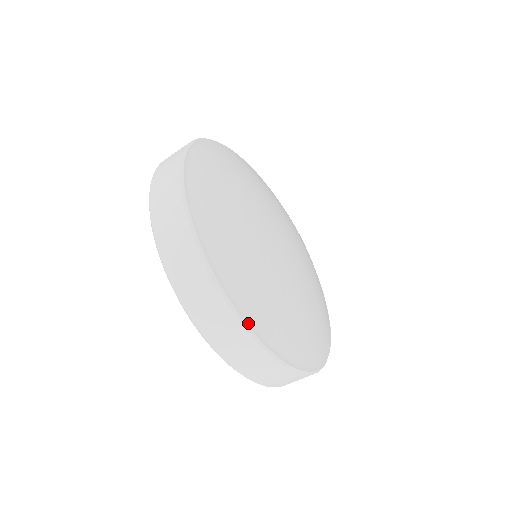
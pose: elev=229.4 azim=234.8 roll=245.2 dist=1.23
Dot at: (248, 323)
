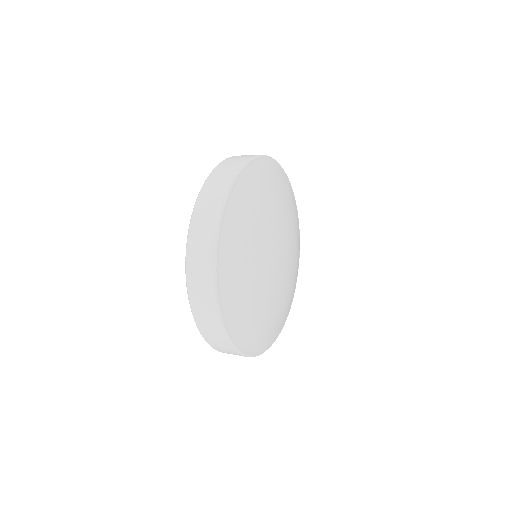
Dot at: (282, 328)
